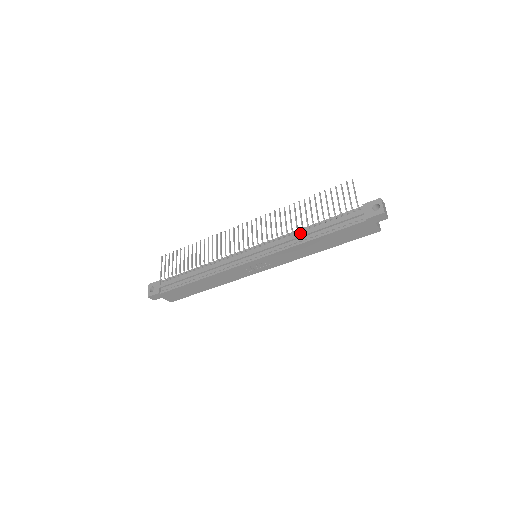
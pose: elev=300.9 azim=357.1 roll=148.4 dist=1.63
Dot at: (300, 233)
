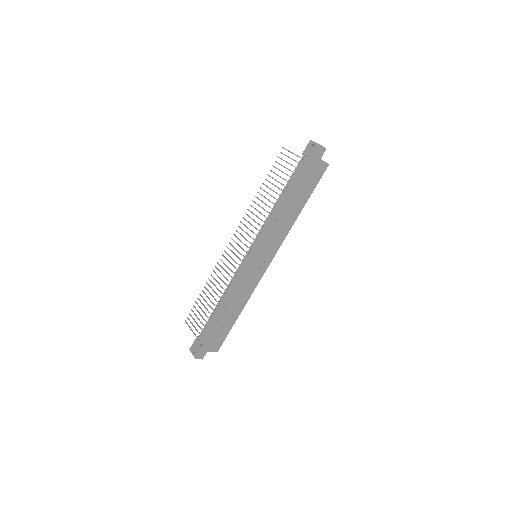
Dot at: (275, 210)
